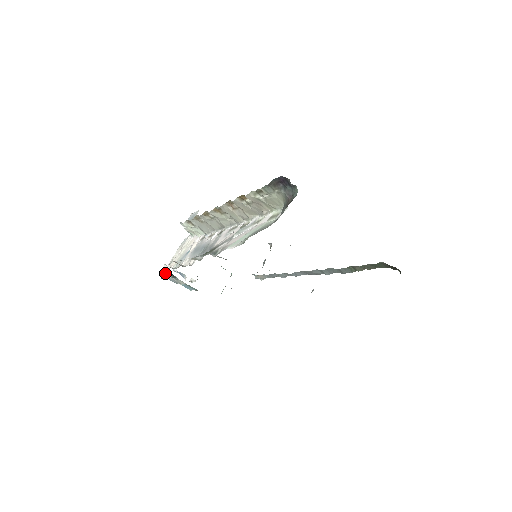
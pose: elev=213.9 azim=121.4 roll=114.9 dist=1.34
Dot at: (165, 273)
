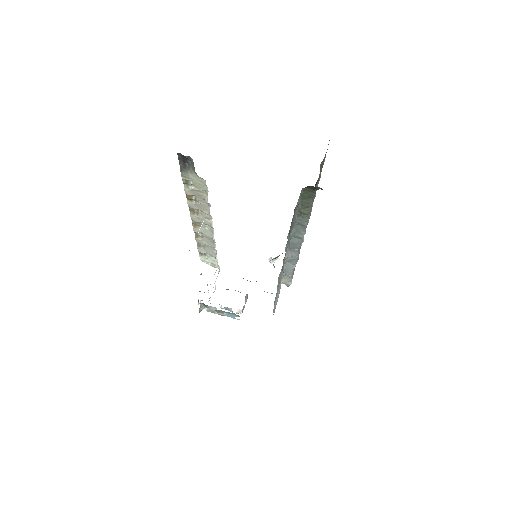
Dot at: (200, 306)
